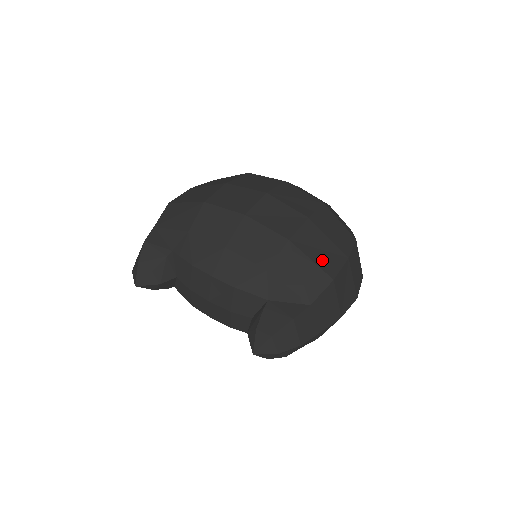
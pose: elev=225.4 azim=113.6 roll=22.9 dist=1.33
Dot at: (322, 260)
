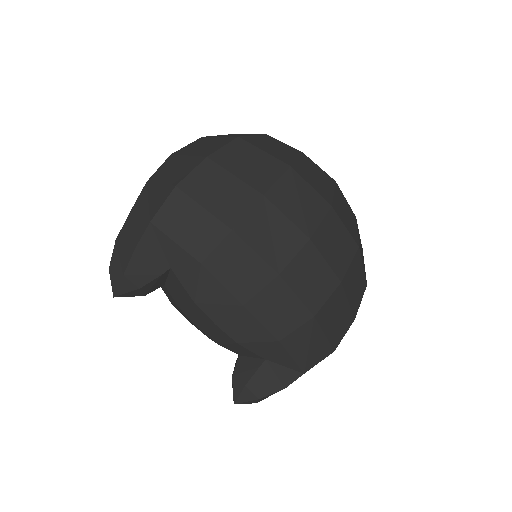
Dot at: (333, 331)
